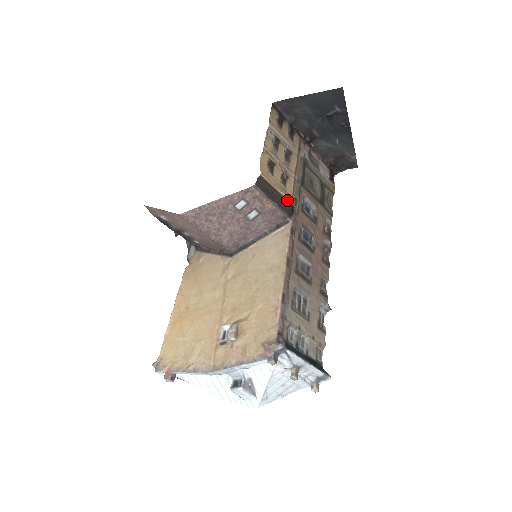
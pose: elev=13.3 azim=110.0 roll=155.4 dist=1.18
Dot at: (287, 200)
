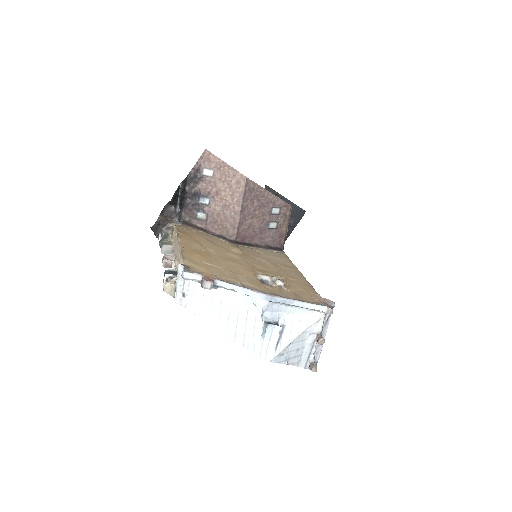
Dot at: occluded
